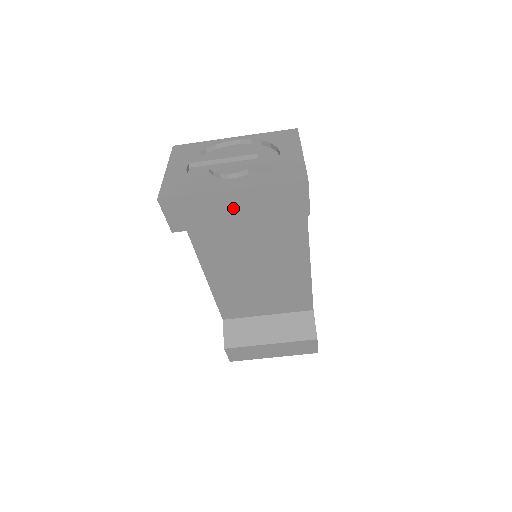
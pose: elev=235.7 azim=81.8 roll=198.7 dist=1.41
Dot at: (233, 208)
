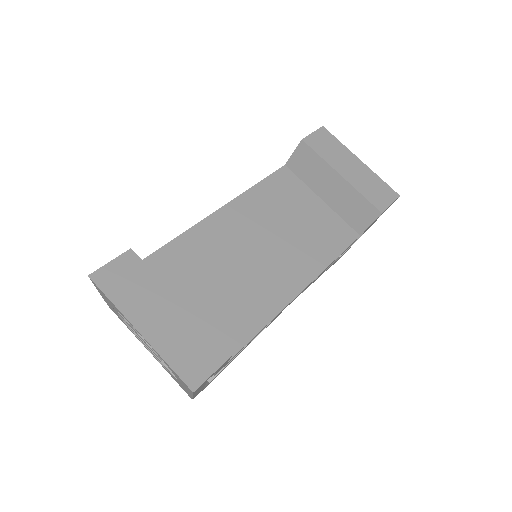
Dot at: (349, 166)
